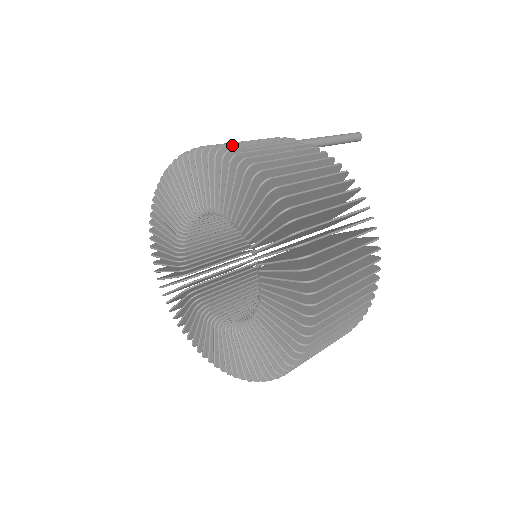
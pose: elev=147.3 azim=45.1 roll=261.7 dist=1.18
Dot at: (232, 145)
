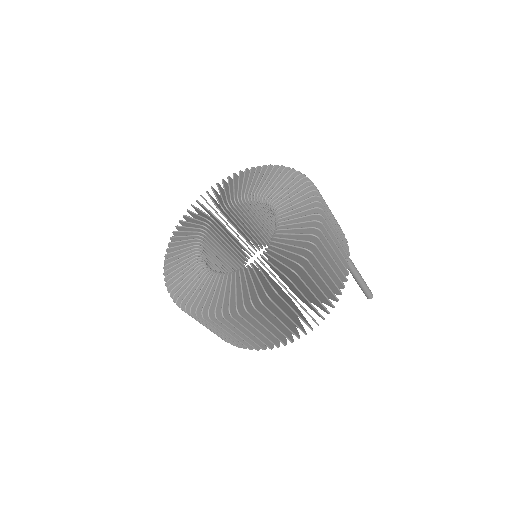
Dot at: (328, 214)
